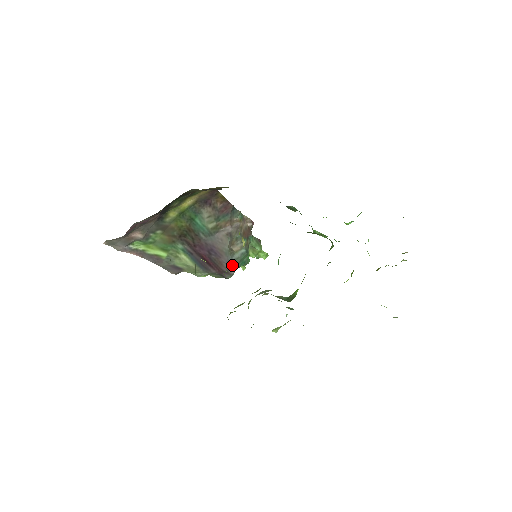
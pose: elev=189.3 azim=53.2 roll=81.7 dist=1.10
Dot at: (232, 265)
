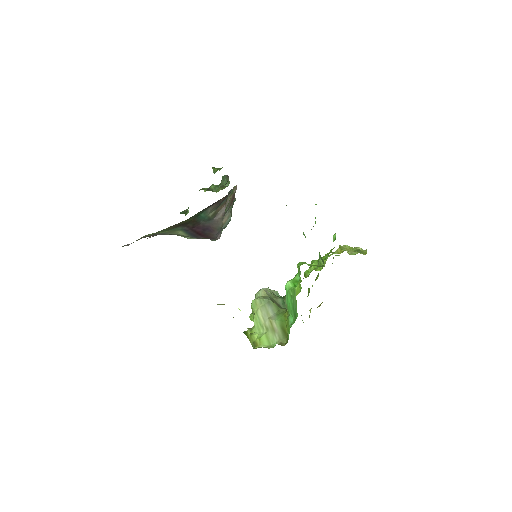
Dot at: (220, 234)
